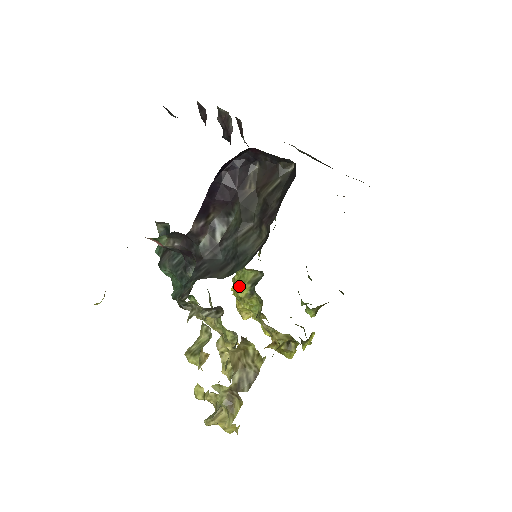
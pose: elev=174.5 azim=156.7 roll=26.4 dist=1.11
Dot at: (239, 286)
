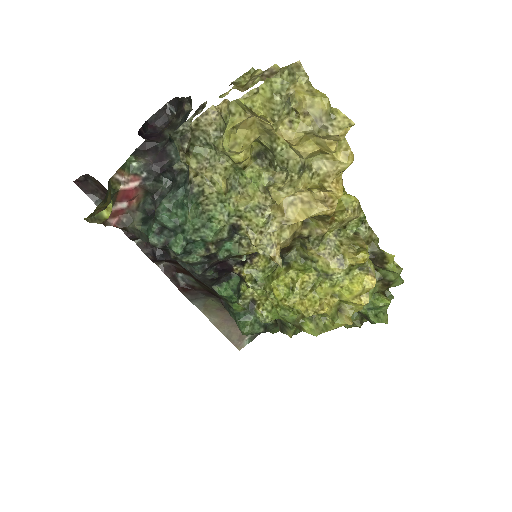
Dot at: (274, 278)
